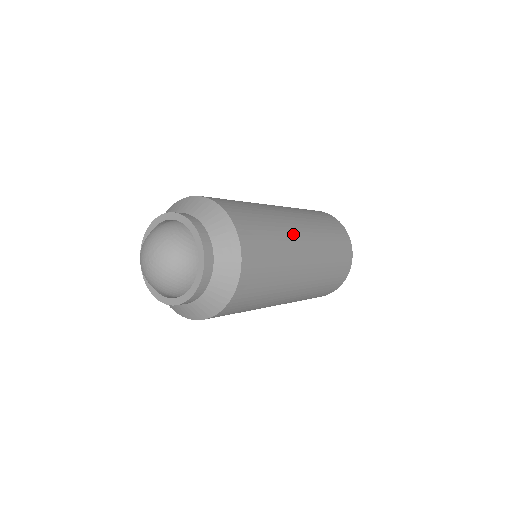
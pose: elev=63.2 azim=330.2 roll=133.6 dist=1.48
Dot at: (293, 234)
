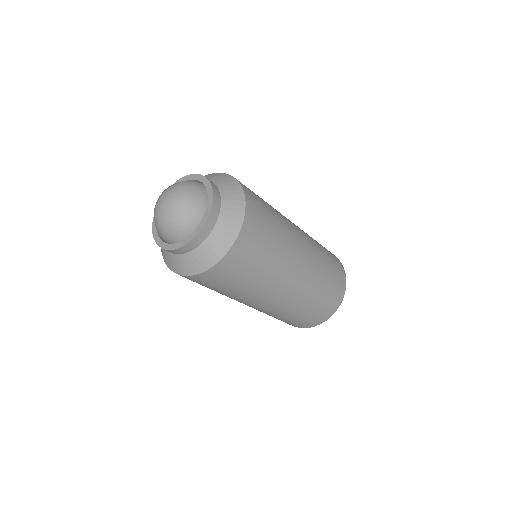
Dot at: (294, 244)
